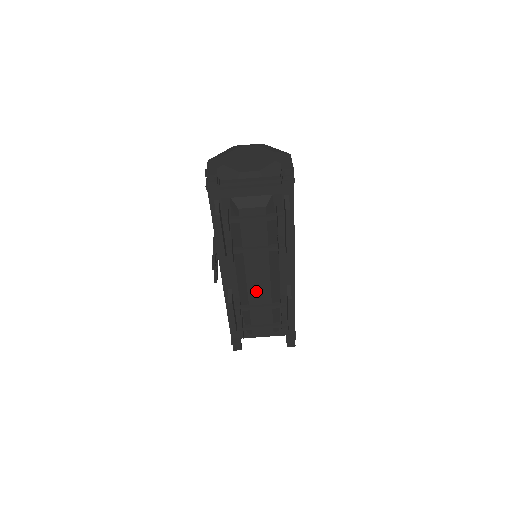
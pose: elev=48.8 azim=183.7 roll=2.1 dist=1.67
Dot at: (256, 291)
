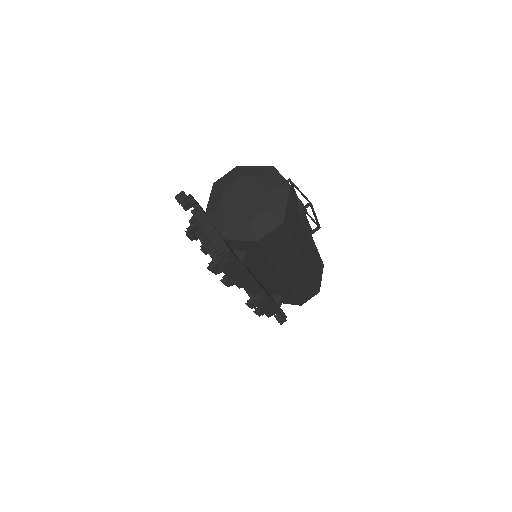
Dot at: occluded
